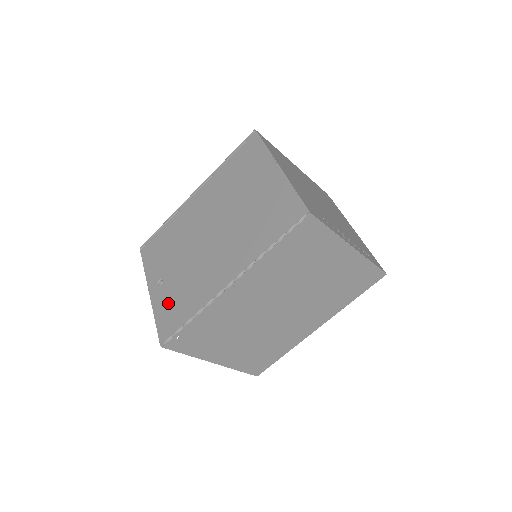
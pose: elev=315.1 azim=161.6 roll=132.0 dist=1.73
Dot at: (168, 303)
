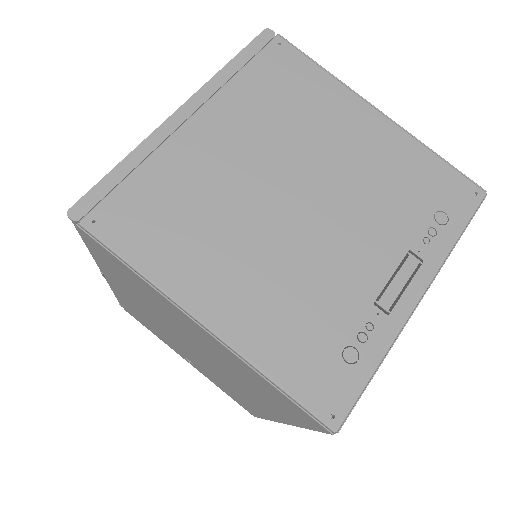
Dot at: (222, 388)
